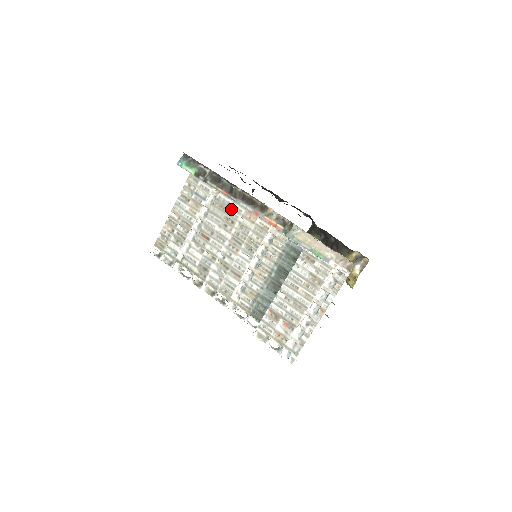
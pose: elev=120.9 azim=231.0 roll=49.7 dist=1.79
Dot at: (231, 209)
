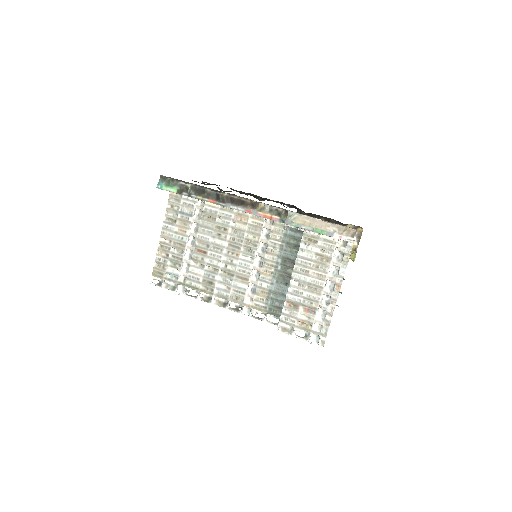
Dot at: (220, 217)
